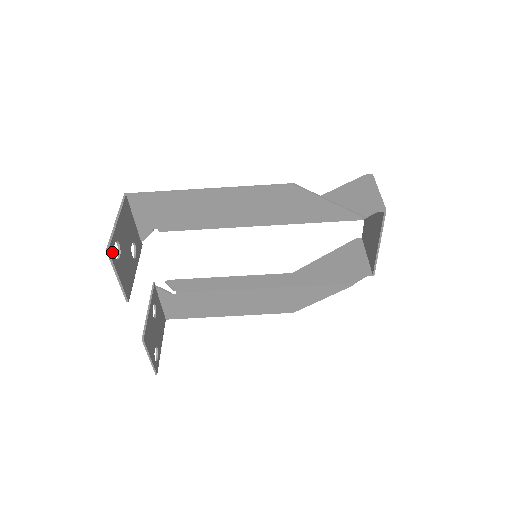
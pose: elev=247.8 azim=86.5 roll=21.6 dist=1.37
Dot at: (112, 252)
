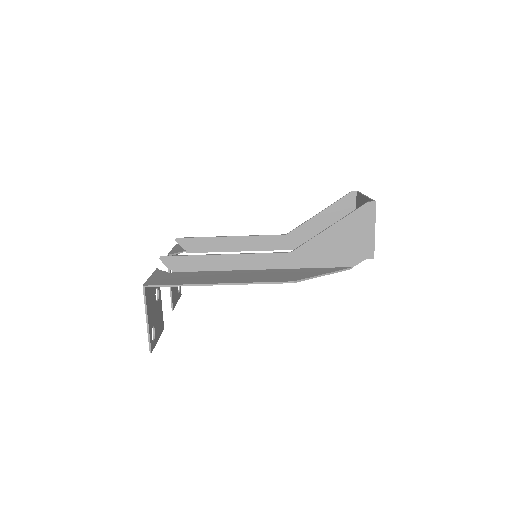
Dot at: (152, 345)
